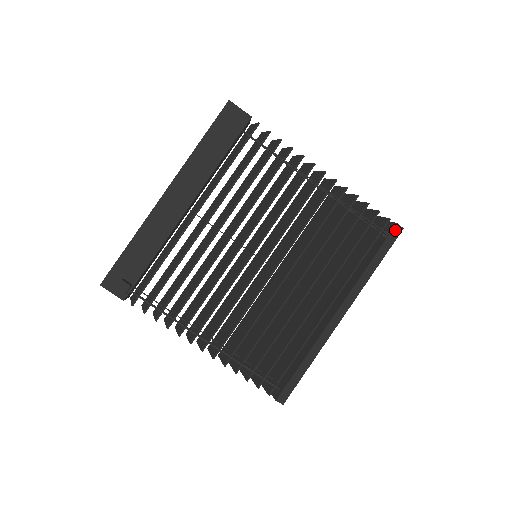
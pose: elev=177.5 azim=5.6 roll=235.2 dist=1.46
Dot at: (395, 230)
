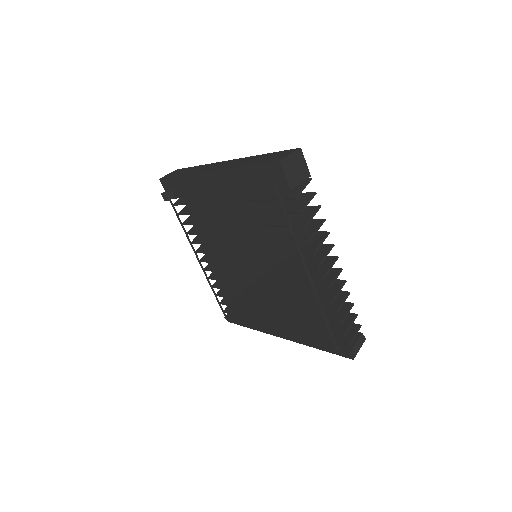
Dot at: (345, 354)
